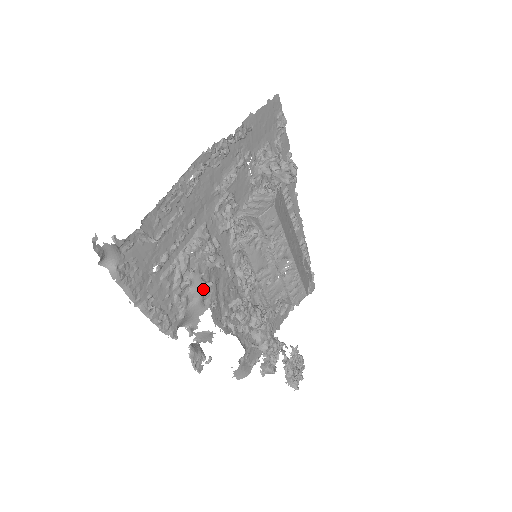
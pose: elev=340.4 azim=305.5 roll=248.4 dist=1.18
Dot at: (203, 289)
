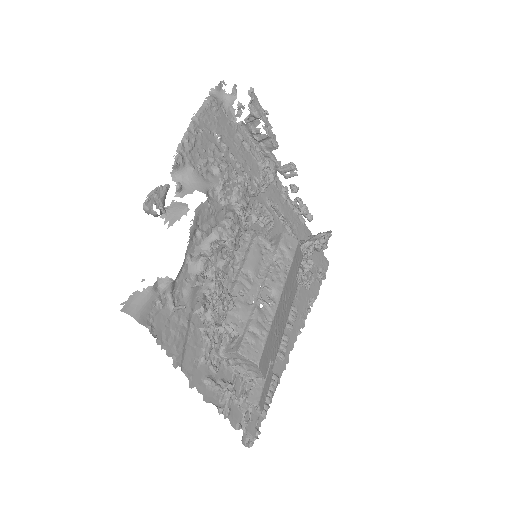
Dot at: (220, 184)
